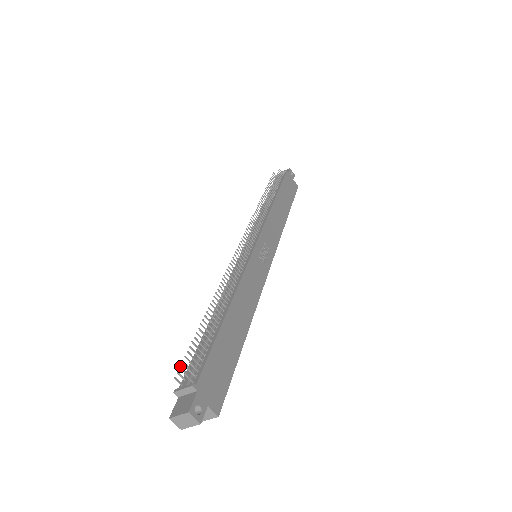
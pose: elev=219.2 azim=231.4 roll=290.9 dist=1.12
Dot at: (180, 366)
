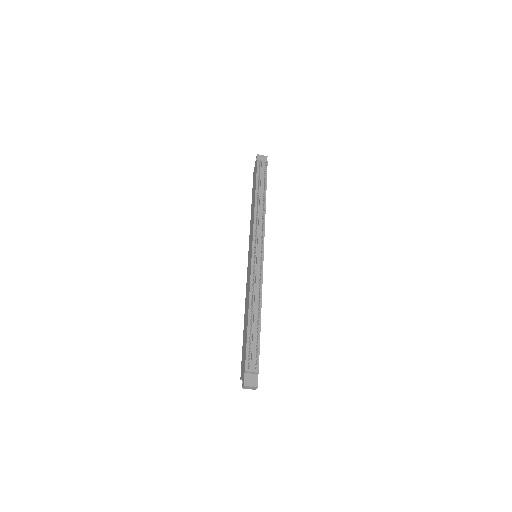
Dot at: occluded
